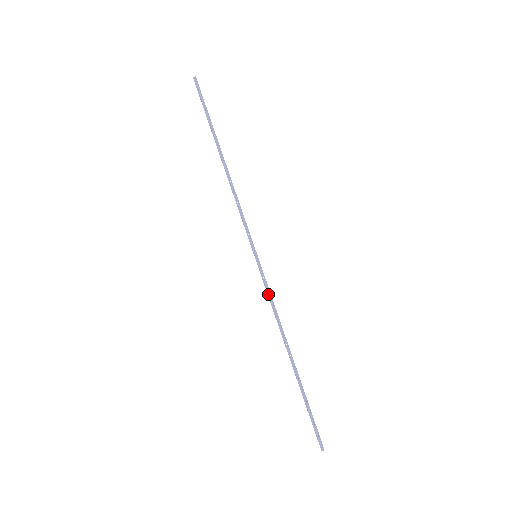
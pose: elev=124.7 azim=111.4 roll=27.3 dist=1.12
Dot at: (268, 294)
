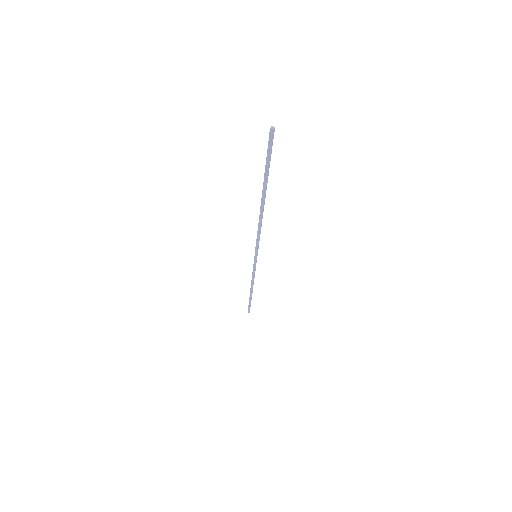
Dot at: (253, 271)
